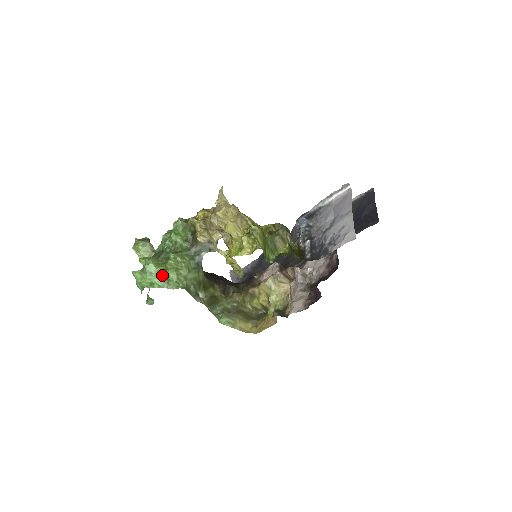
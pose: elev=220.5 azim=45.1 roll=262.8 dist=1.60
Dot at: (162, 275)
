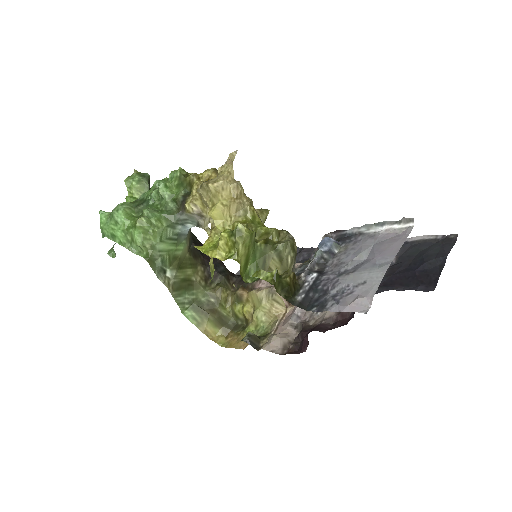
Dot at: (128, 231)
